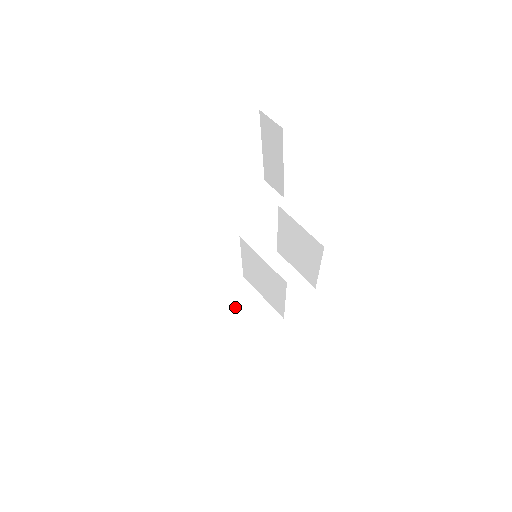
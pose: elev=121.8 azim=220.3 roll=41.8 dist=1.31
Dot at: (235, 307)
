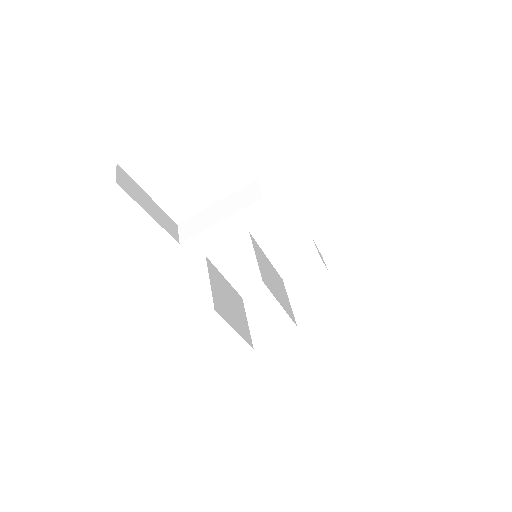
Dot at: (262, 307)
